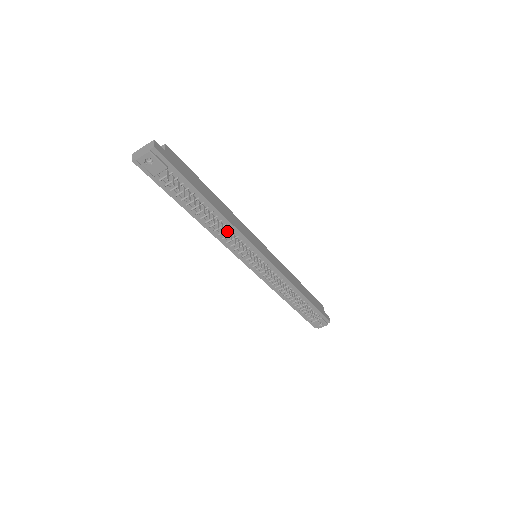
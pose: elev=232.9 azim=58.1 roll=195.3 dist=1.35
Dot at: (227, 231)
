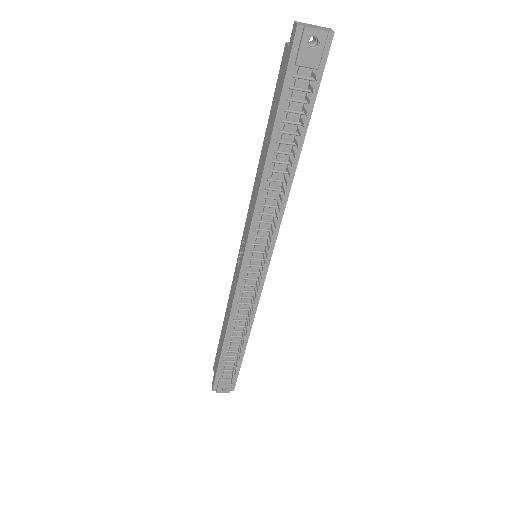
Dot at: (275, 200)
